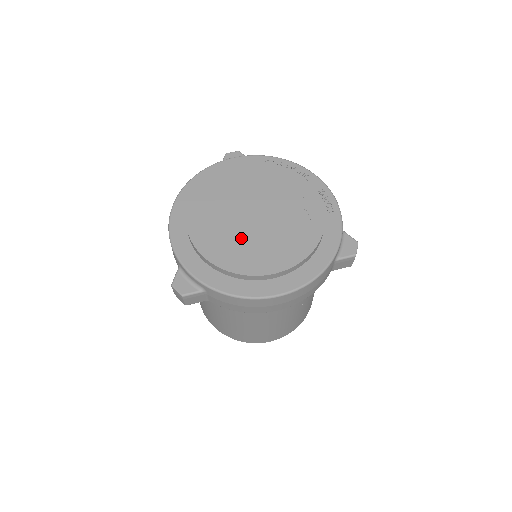
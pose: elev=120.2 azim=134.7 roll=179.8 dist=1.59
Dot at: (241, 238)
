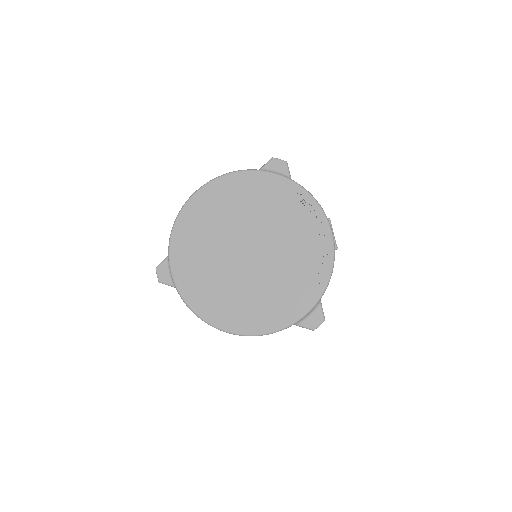
Dot at: (224, 267)
